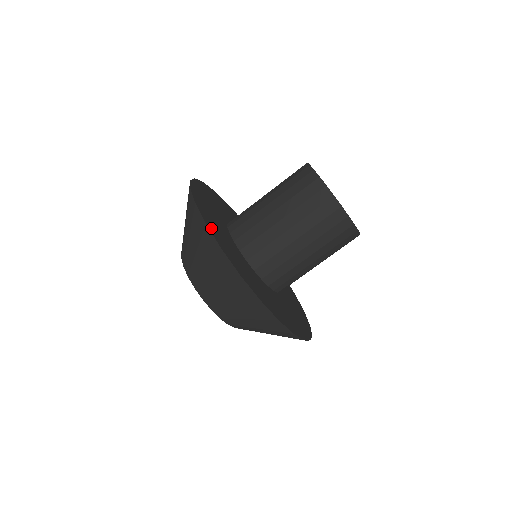
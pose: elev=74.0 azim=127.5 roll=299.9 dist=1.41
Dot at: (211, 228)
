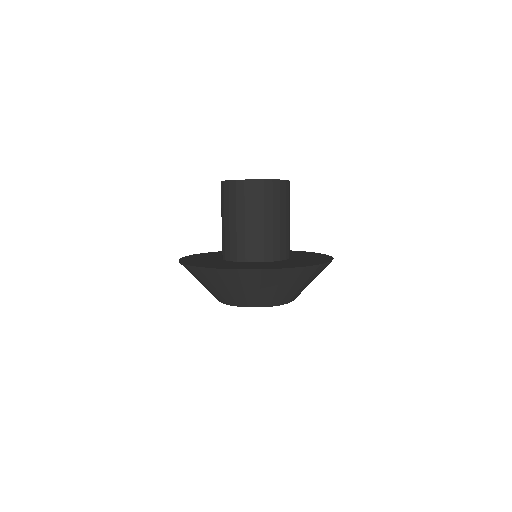
Dot at: occluded
